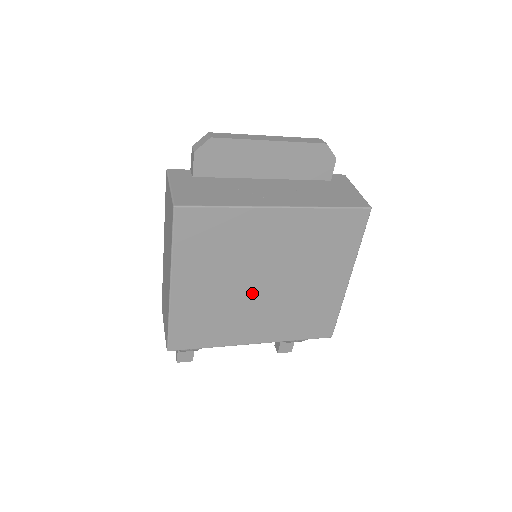
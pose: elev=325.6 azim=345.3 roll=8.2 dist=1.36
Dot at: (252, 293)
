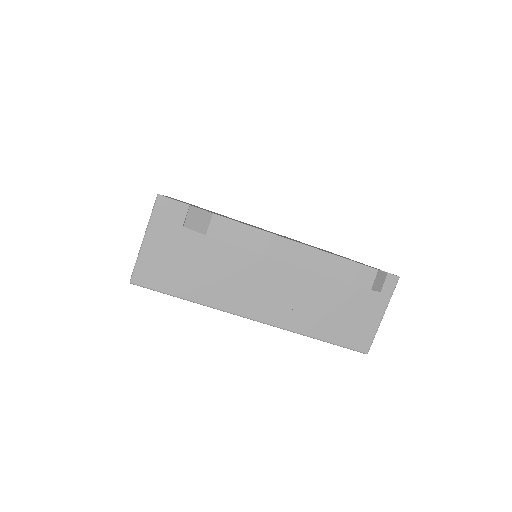
Dot at: occluded
